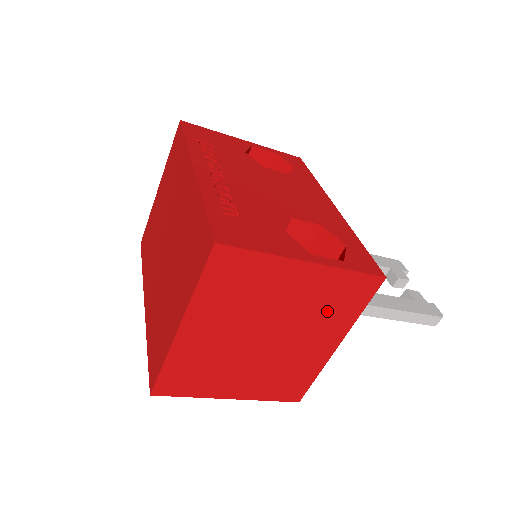
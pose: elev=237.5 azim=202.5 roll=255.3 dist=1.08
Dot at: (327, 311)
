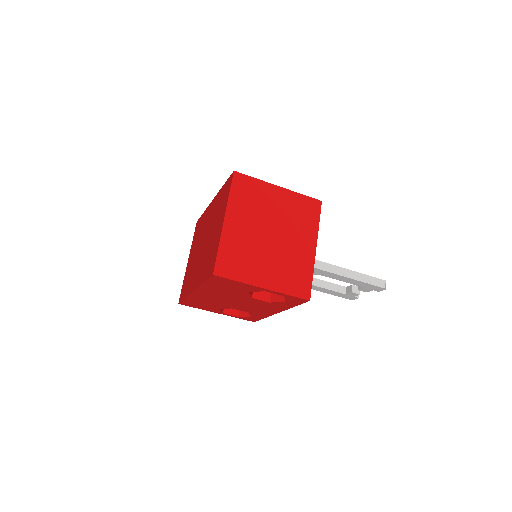
Dot at: (300, 220)
